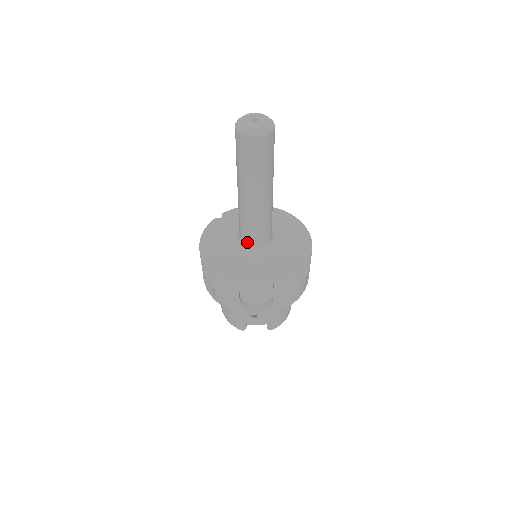
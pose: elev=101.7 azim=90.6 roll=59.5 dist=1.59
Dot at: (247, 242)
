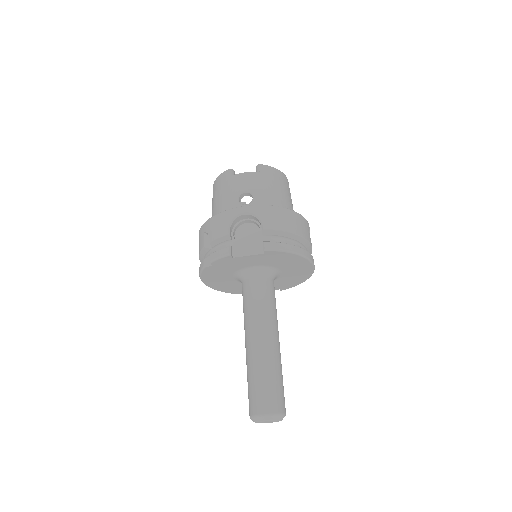
Dot at: occluded
